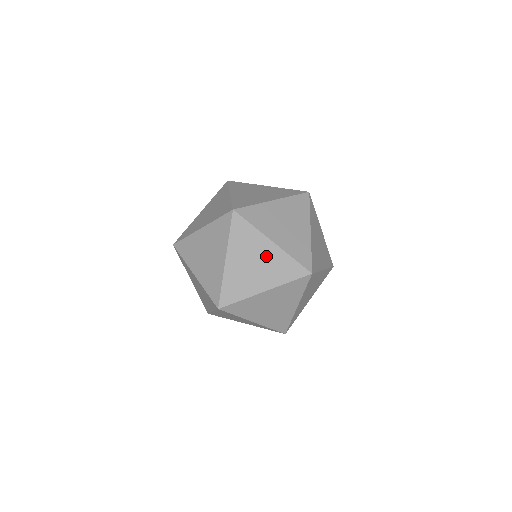
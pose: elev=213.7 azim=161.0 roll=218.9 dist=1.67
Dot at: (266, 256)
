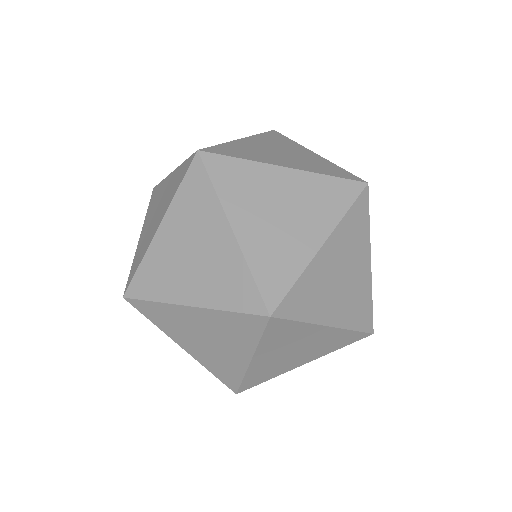
Dot at: (213, 249)
